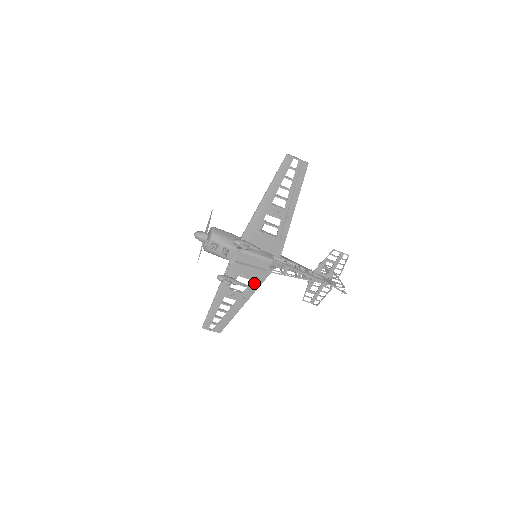
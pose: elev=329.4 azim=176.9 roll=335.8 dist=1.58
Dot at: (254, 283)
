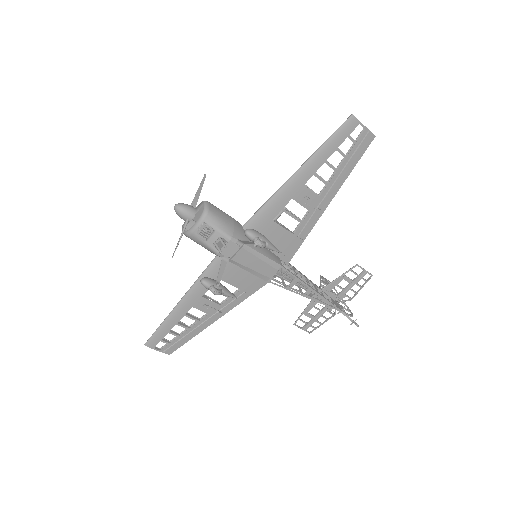
Dot at: (240, 293)
